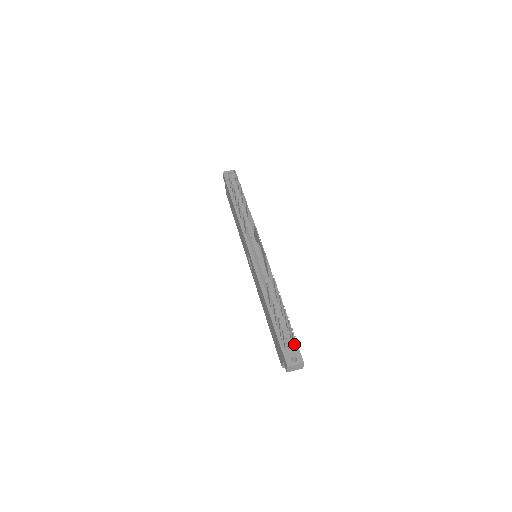
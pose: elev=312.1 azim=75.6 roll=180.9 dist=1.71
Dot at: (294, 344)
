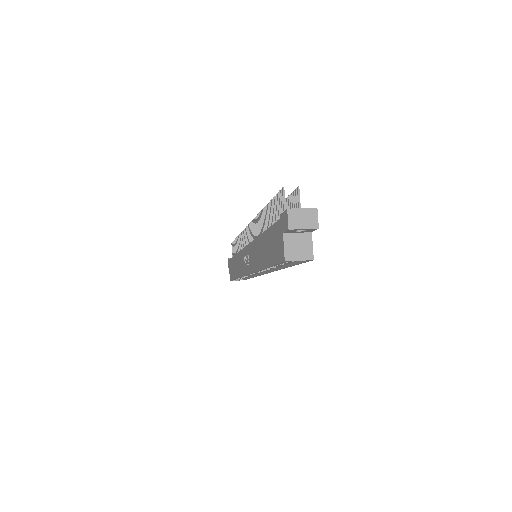
Dot at: occluded
